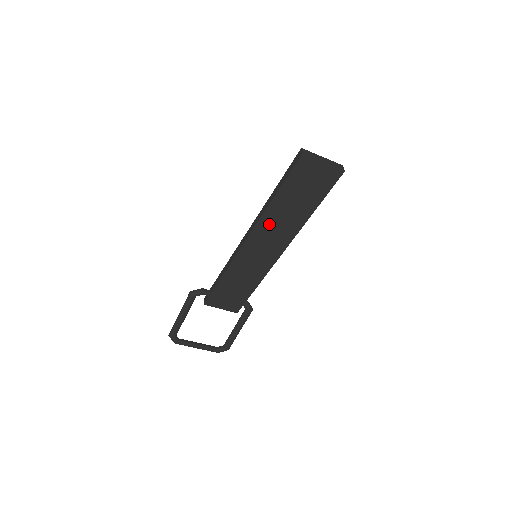
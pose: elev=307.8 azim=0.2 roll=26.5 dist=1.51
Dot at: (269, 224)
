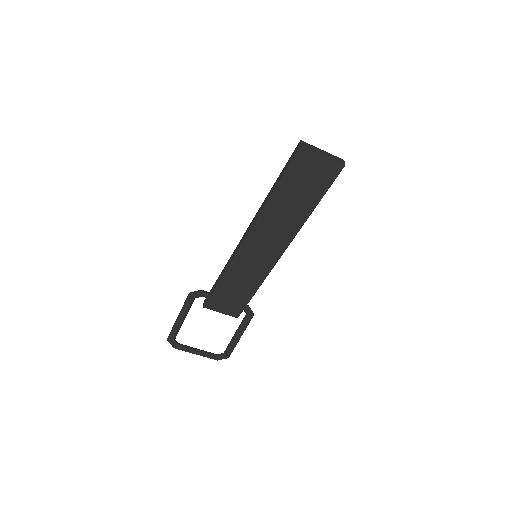
Dot at: (268, 221)
